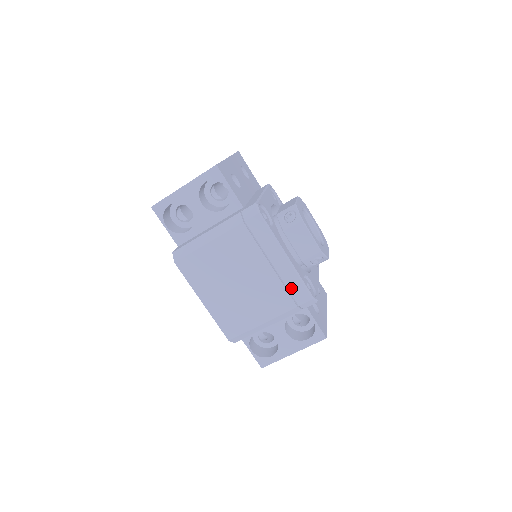
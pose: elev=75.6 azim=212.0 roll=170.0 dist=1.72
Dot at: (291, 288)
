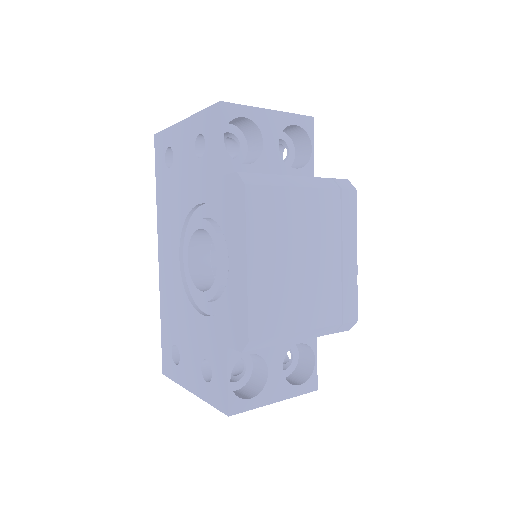
Dot at: (346, 296)
